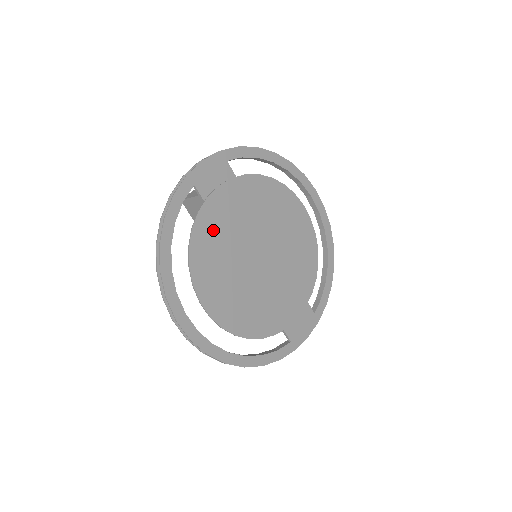
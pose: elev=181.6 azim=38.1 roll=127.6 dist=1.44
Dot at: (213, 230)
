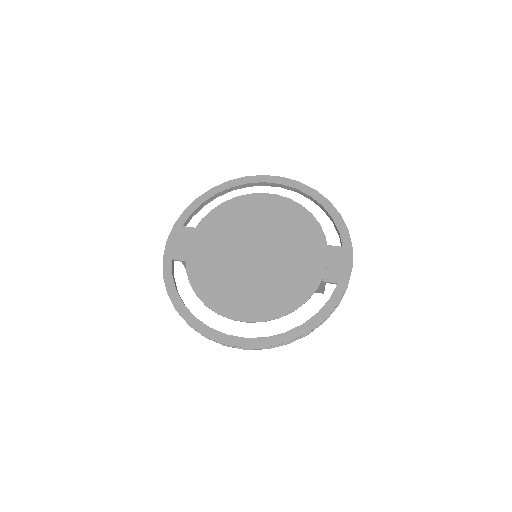
Dot at: (205, 271)
